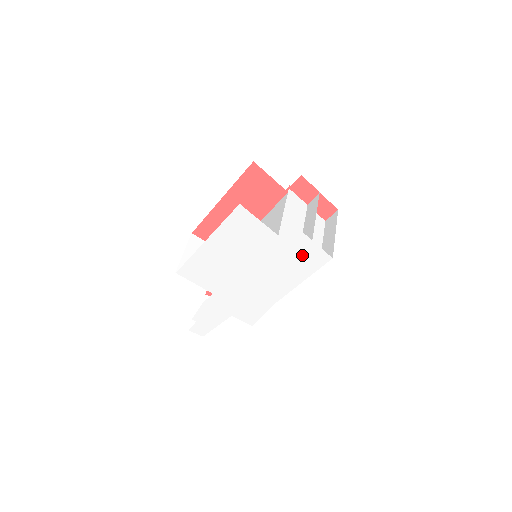
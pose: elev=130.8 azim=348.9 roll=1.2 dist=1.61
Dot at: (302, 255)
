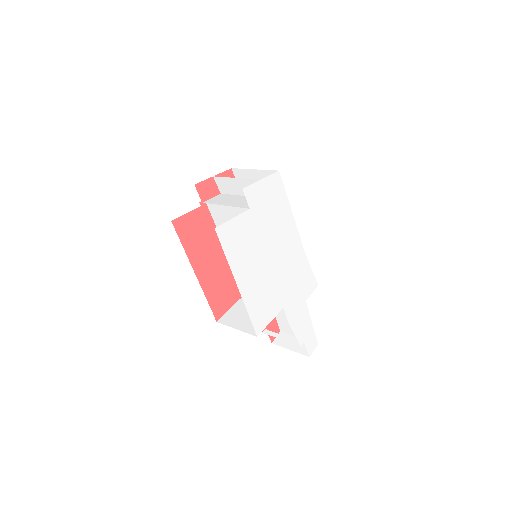
Dot at: (270, 197)
